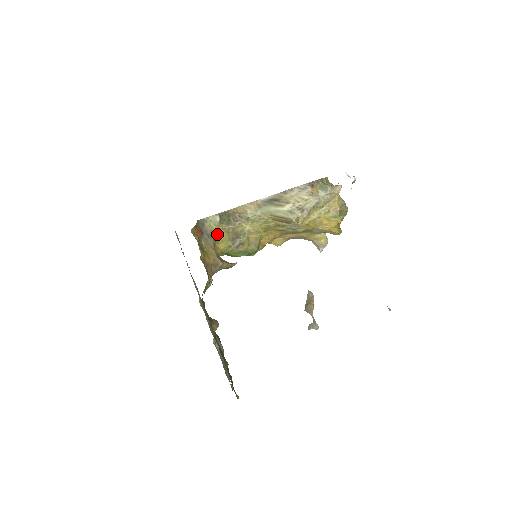
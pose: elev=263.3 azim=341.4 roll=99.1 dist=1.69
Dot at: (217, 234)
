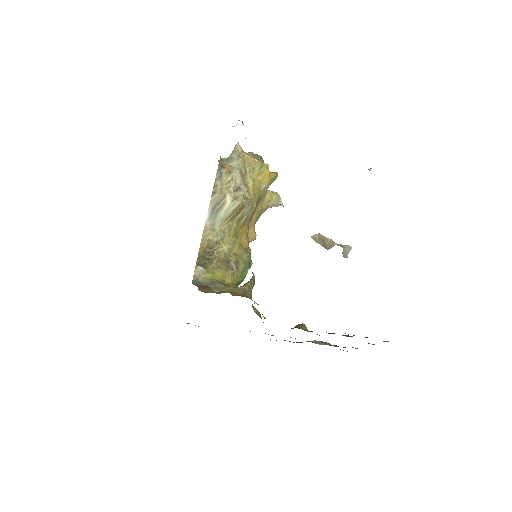
Dot at: (215, 277)
